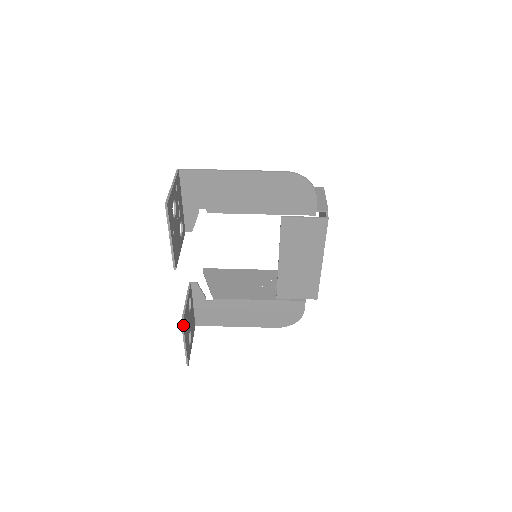
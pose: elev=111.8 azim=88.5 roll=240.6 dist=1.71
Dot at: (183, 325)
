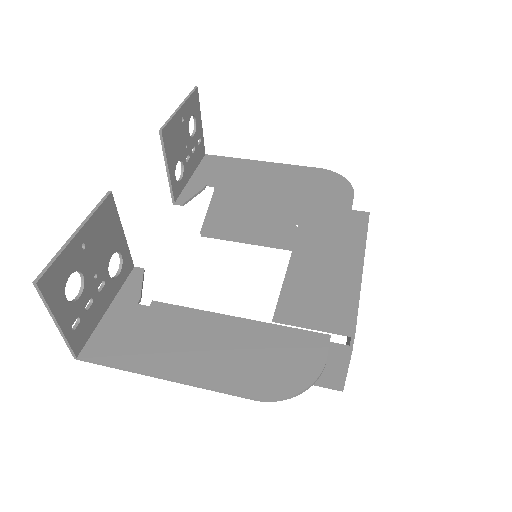
Dot at: (106, 200)
